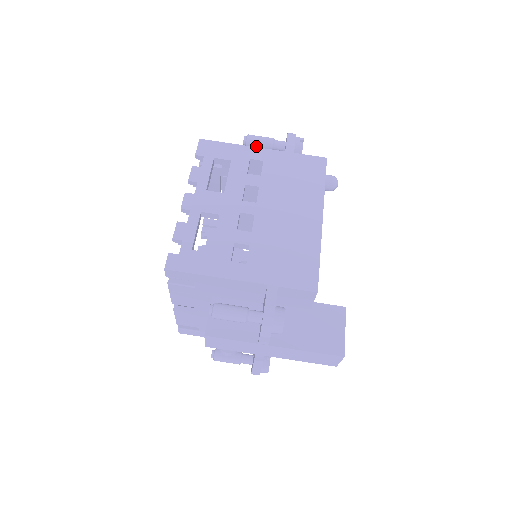
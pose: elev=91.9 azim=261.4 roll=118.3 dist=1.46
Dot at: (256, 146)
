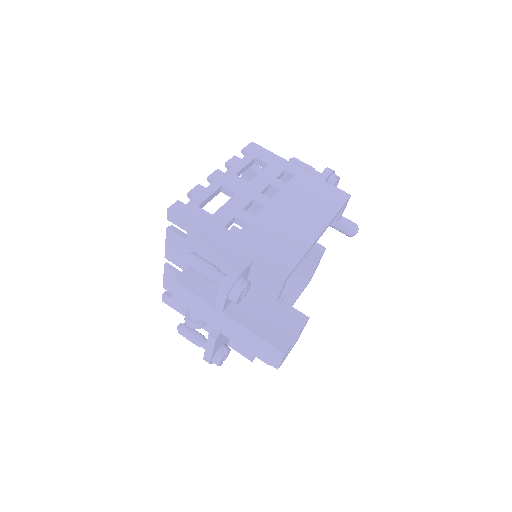
Dot at: occluded
